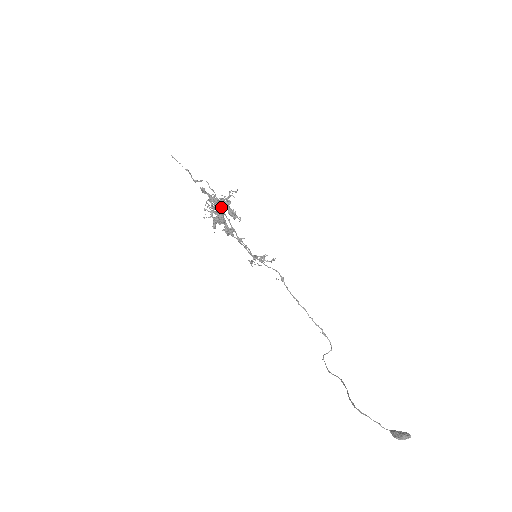
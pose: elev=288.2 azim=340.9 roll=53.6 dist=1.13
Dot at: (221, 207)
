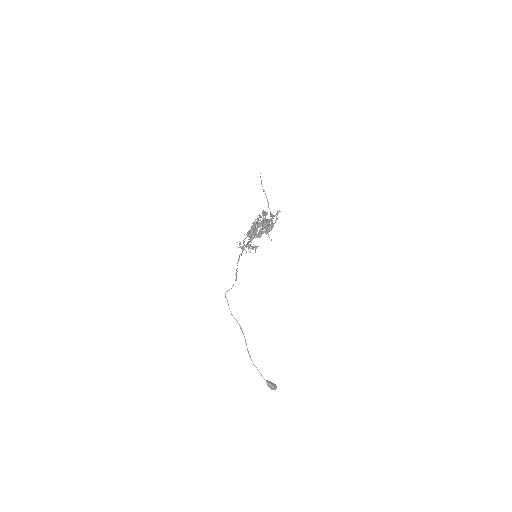
Dot at: occluded
